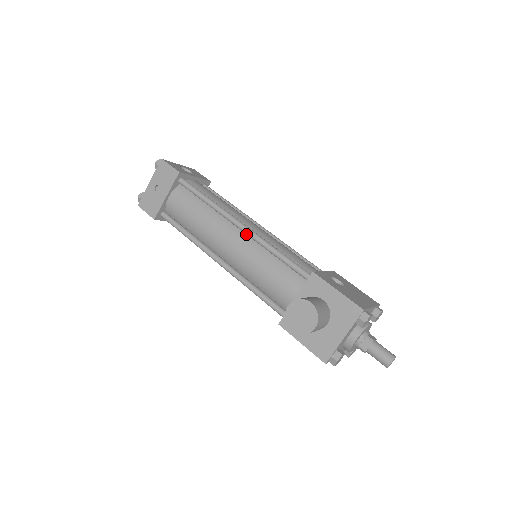
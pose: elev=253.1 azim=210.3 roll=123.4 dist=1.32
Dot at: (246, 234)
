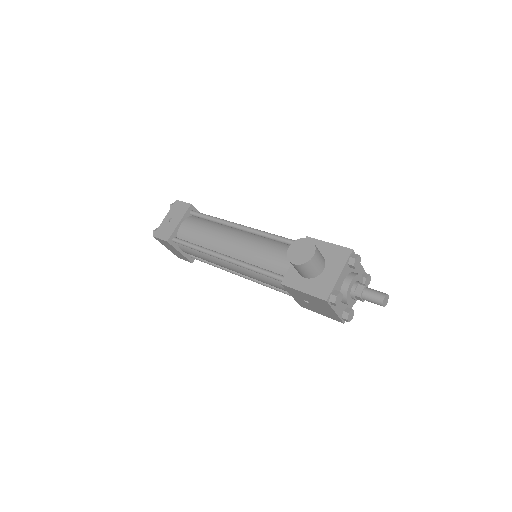
Dot at: (248, 233)
